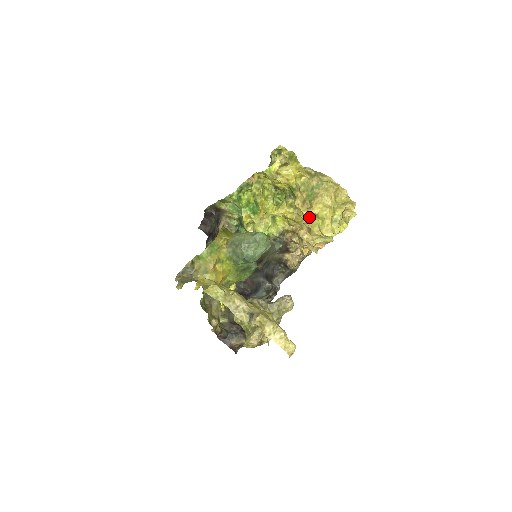
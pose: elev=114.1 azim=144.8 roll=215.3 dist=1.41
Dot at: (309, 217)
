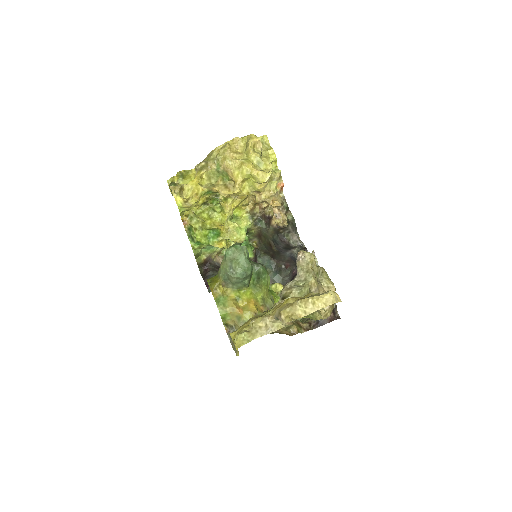
Dot at: (243, 188)
